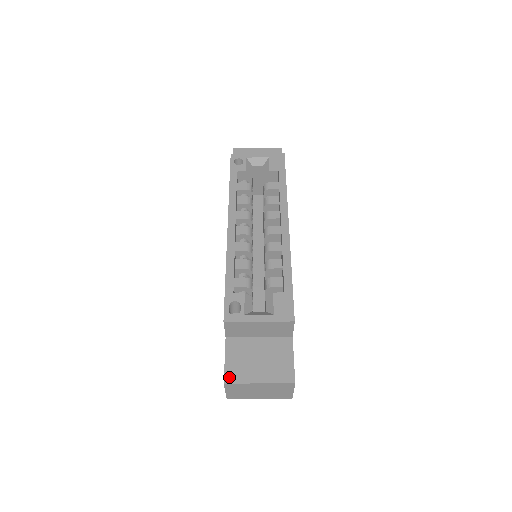
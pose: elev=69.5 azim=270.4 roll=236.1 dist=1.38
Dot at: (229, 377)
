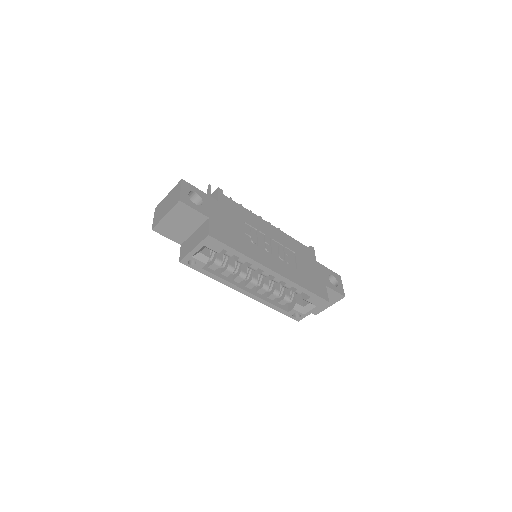
Dot at: (315, 313)
